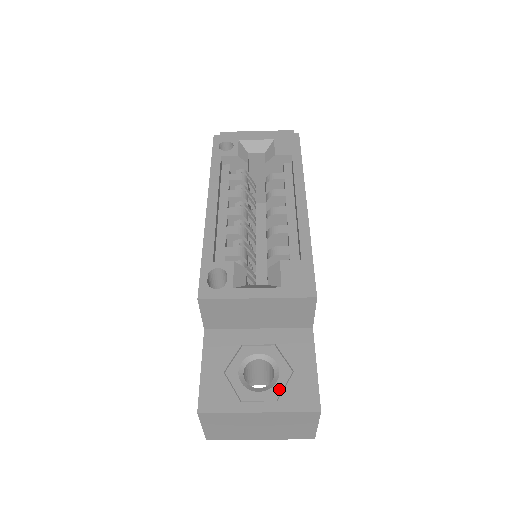
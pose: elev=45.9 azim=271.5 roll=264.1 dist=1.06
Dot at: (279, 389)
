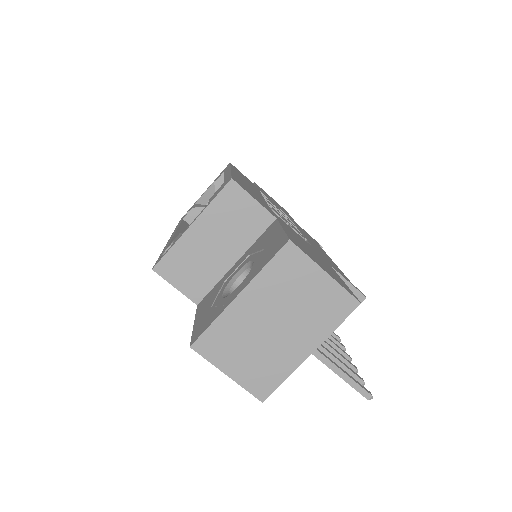
Dot at: (254, 268)
